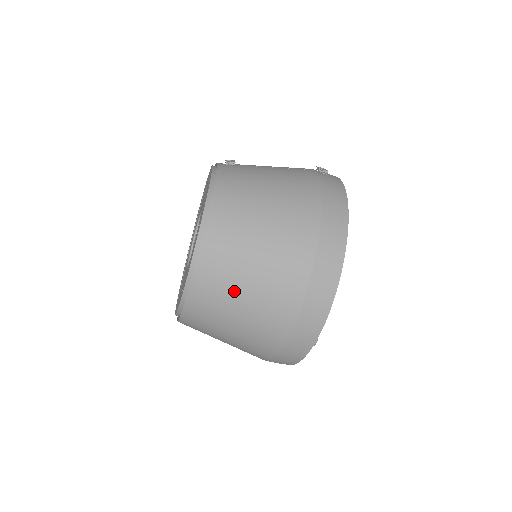
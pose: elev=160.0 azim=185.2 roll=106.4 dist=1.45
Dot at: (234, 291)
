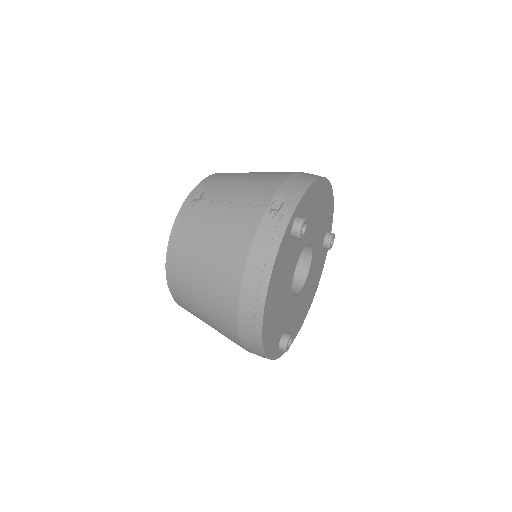
Dot at: (201, 319)
